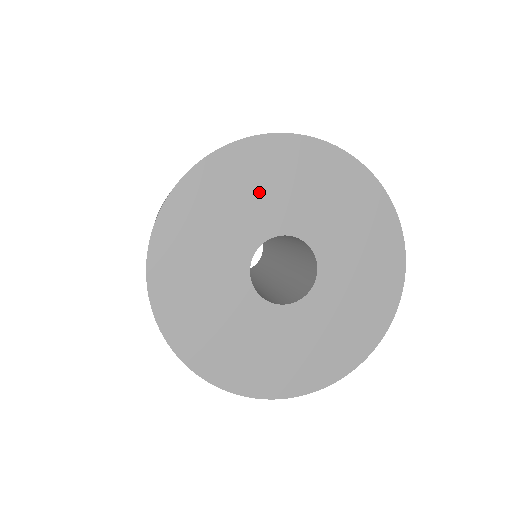
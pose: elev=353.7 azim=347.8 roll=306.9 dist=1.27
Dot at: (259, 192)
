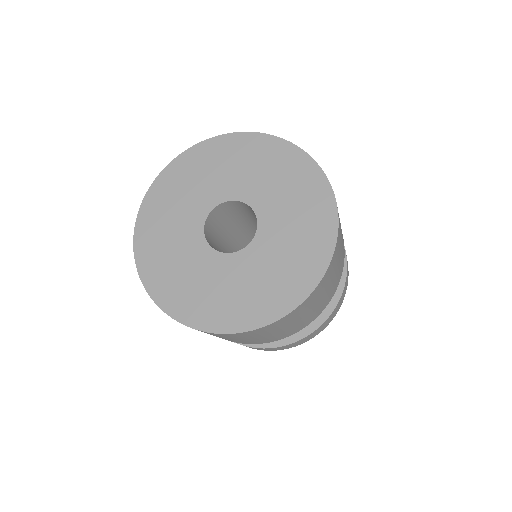
Dot at: (254, 169)
